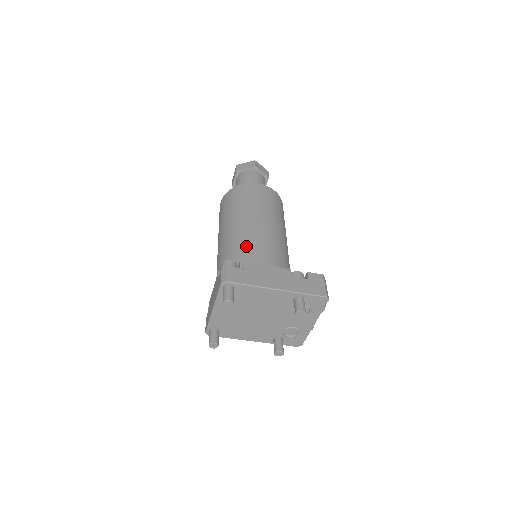
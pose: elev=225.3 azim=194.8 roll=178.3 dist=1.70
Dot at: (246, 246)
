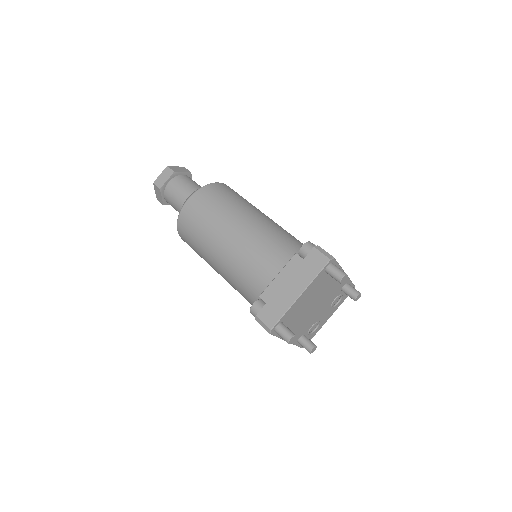
Dot at: (289, 236)
